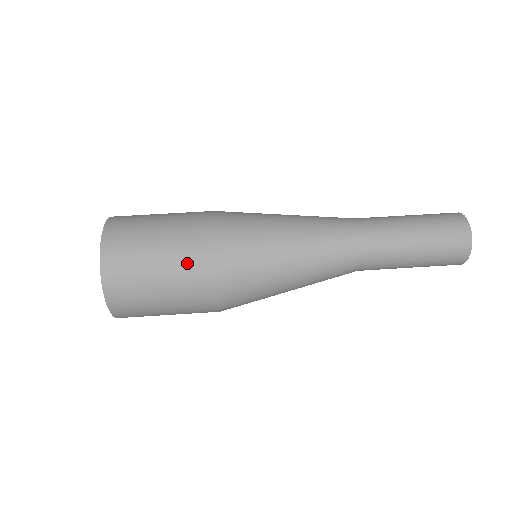
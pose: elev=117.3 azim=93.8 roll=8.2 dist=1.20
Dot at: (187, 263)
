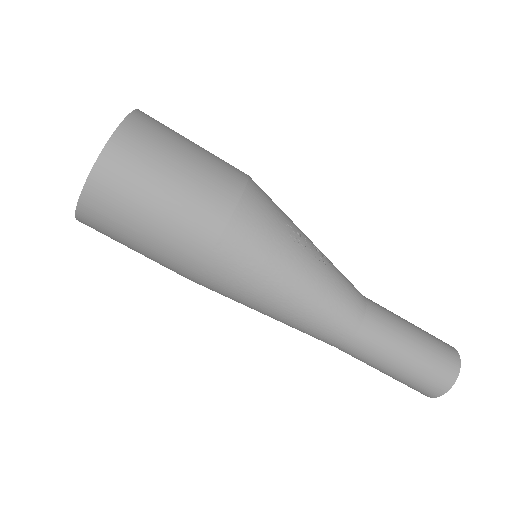
Dot at: (168, 261)
